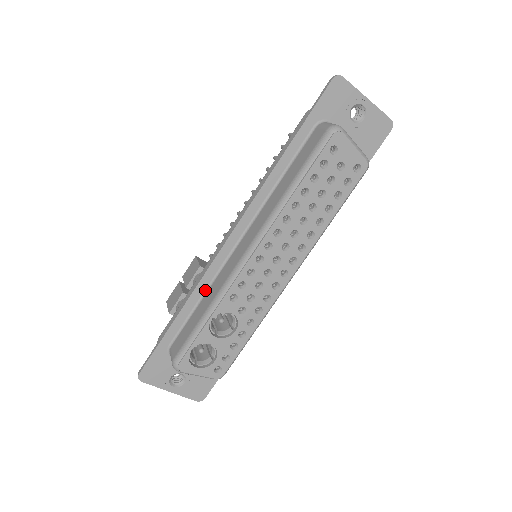
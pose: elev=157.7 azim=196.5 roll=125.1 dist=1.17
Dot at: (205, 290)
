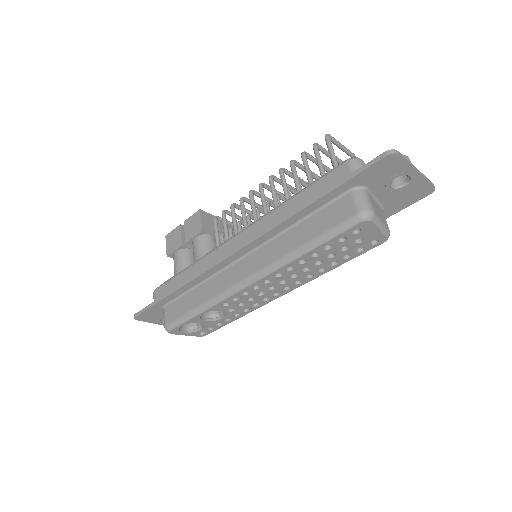
Dot at: (202, 281)
